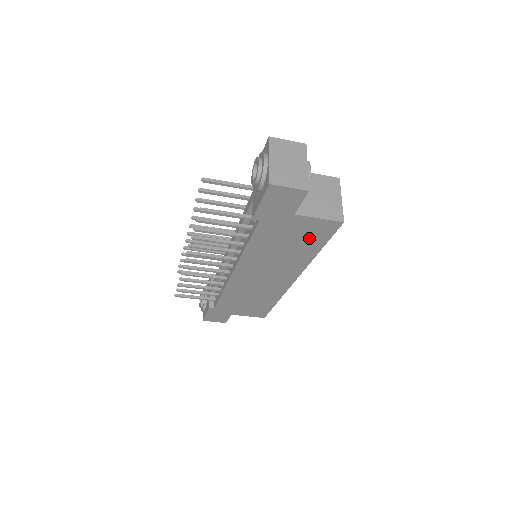
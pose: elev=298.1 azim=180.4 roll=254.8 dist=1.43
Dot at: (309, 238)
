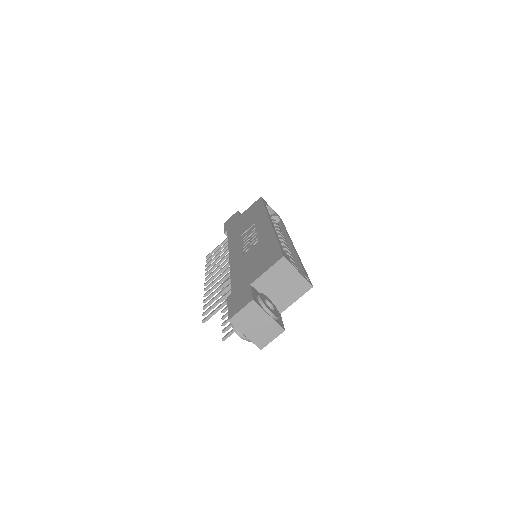
Dot at: occluded
